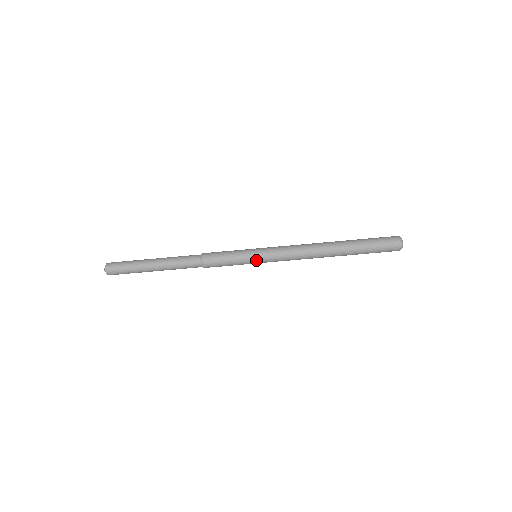
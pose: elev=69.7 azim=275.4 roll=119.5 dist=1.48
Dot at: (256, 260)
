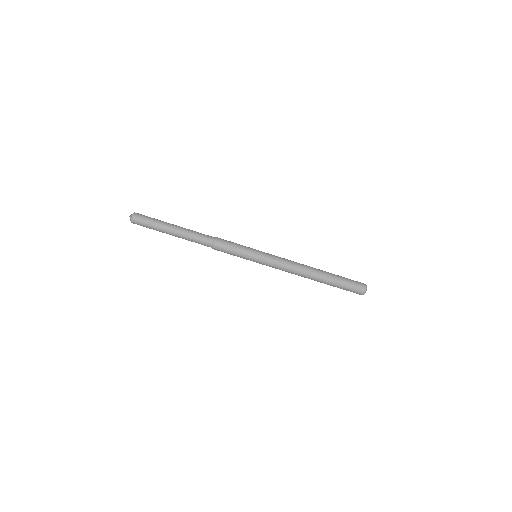
Dot at: (257, 255)
